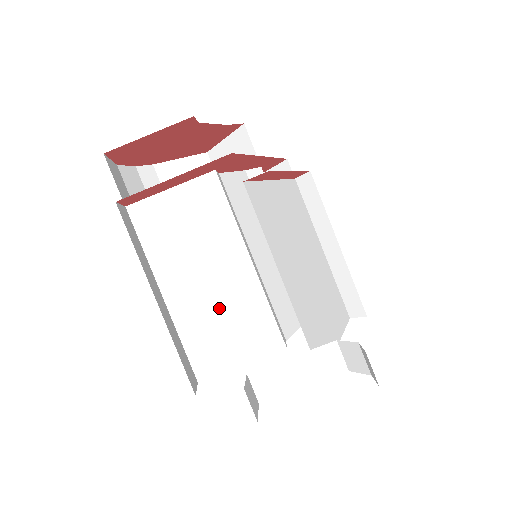
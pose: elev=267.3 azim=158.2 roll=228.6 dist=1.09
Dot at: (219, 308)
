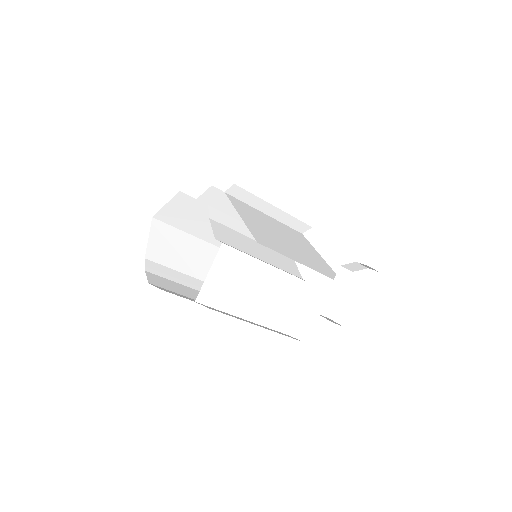
Dot at: (273, 299)
